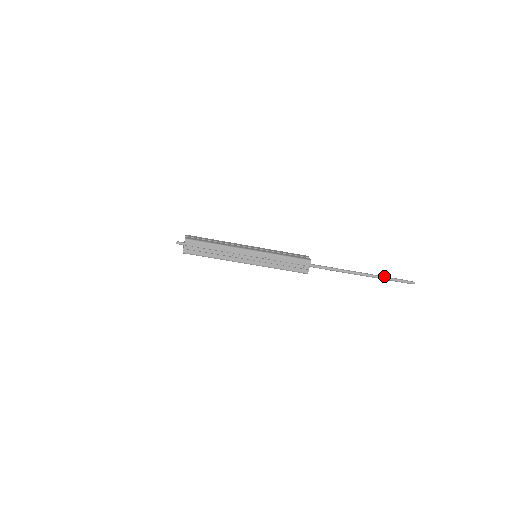
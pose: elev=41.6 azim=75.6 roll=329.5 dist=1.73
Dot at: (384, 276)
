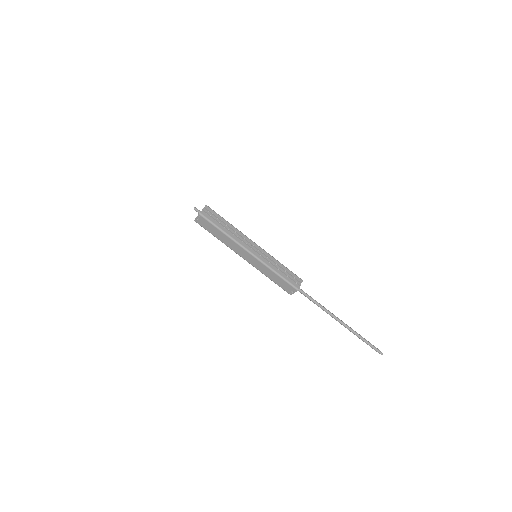
Dot at: occluded
